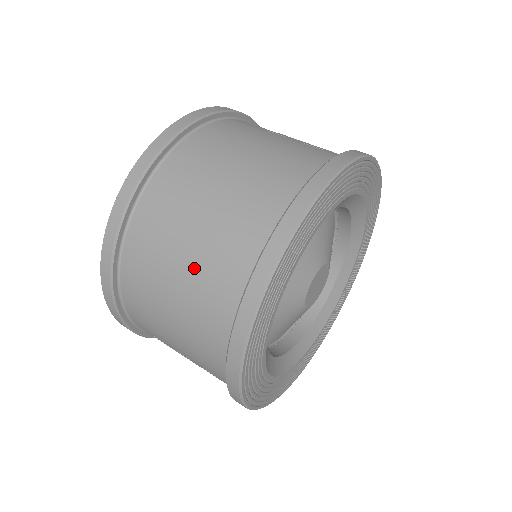
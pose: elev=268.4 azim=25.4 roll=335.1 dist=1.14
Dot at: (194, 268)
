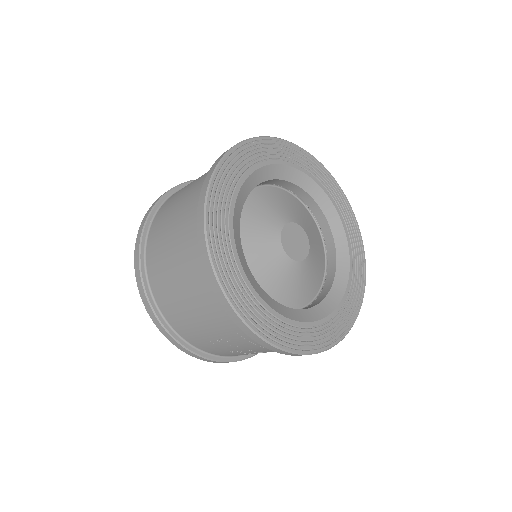
Dot at: (177, 243)
